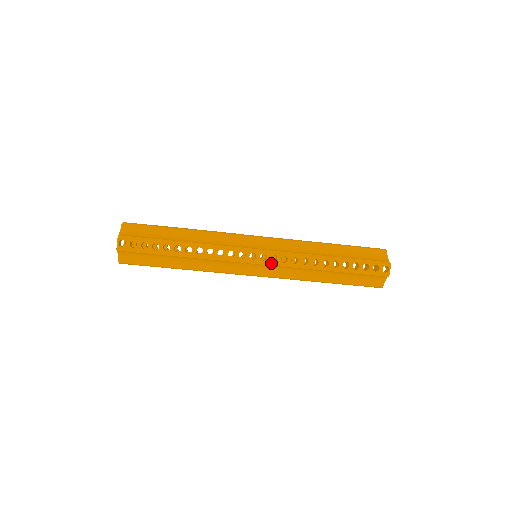
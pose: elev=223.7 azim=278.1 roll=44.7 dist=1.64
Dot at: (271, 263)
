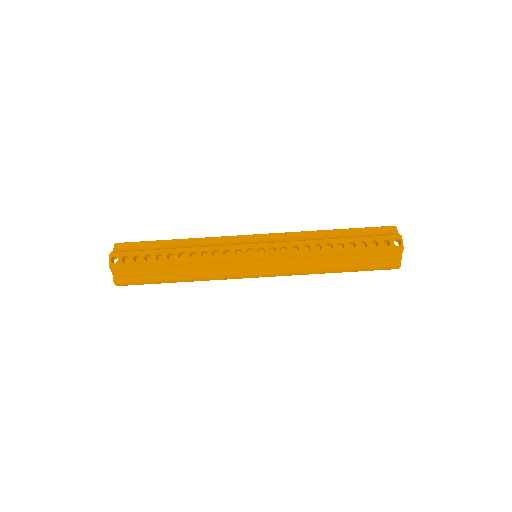
Dot at: (270, 256)
